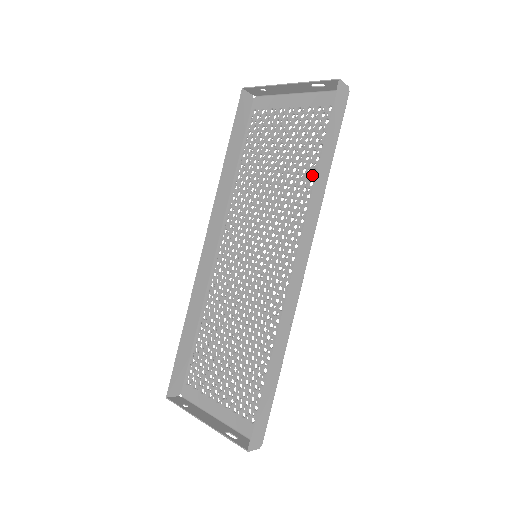
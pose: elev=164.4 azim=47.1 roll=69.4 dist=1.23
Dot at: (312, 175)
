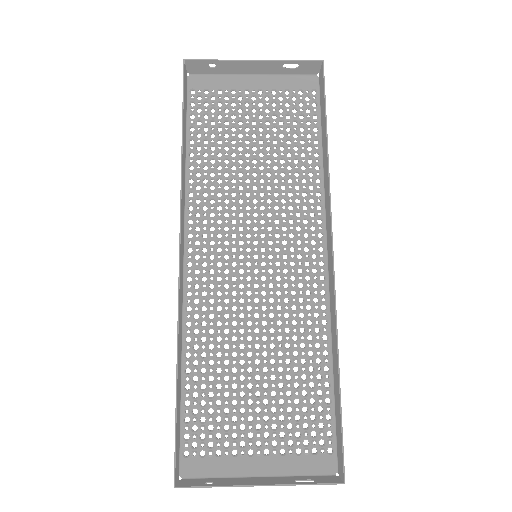
Dot at: (303, 158)
